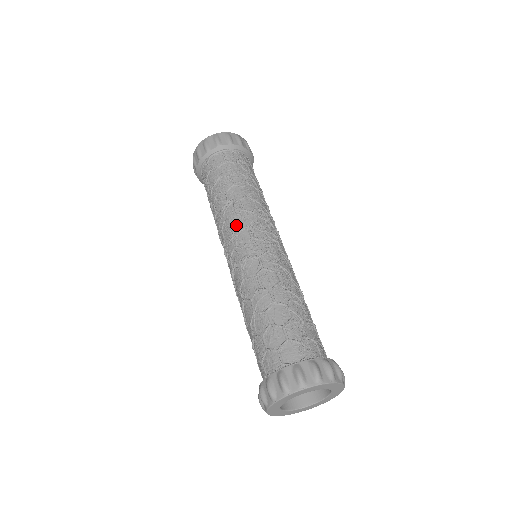
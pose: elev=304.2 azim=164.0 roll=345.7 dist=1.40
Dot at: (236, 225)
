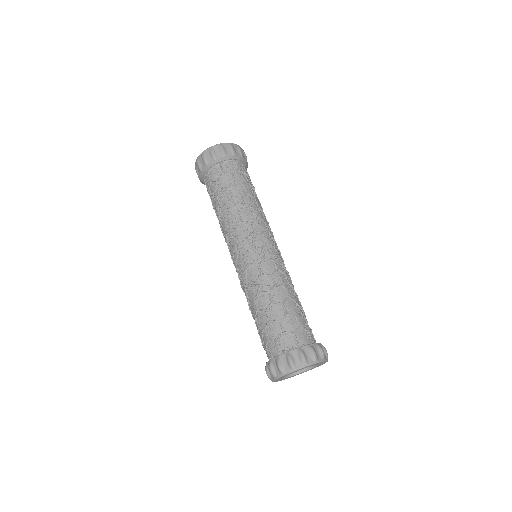
Dot at: (254, 229)
